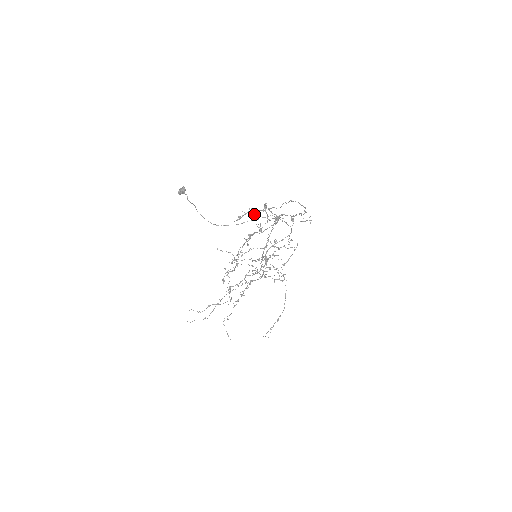
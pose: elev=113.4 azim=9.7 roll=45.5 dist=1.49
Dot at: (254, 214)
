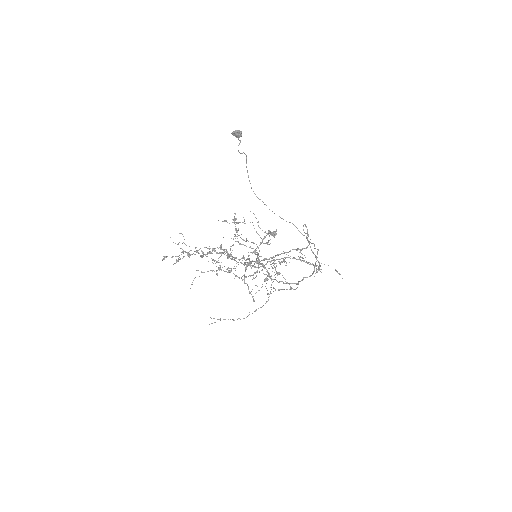
Dot at: occluded
